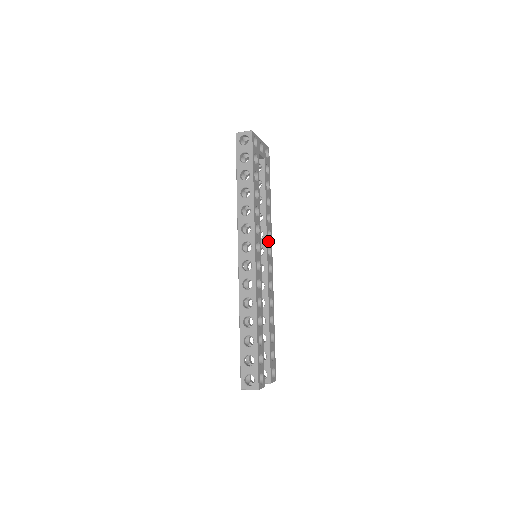
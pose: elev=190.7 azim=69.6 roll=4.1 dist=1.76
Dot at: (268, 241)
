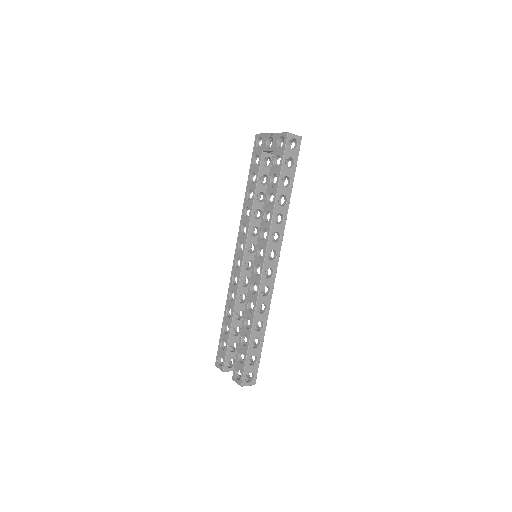
Dot at: occluded
